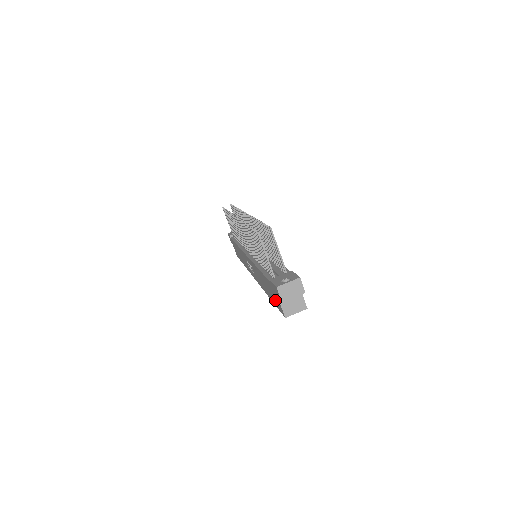
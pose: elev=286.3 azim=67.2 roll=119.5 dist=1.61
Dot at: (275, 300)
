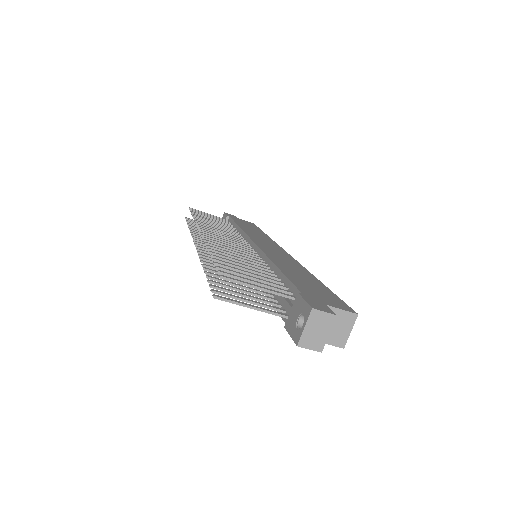
Dot at: occluded
